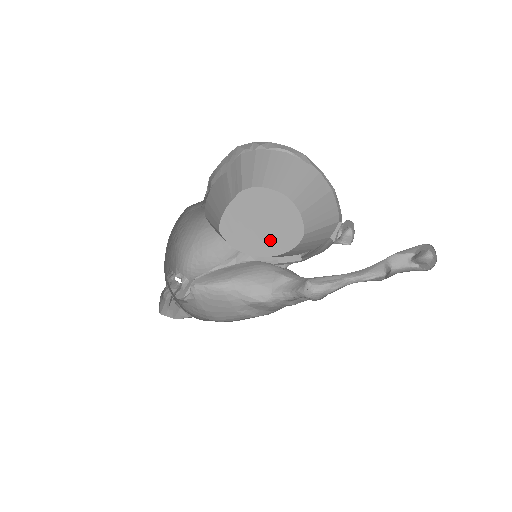
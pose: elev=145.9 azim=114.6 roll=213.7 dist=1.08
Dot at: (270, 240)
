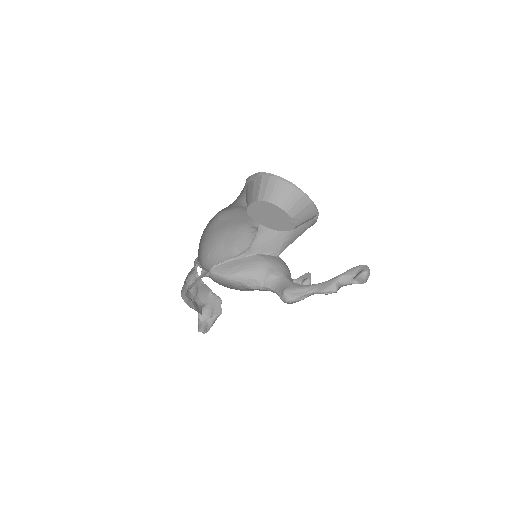
Dot at: (276, 224)
